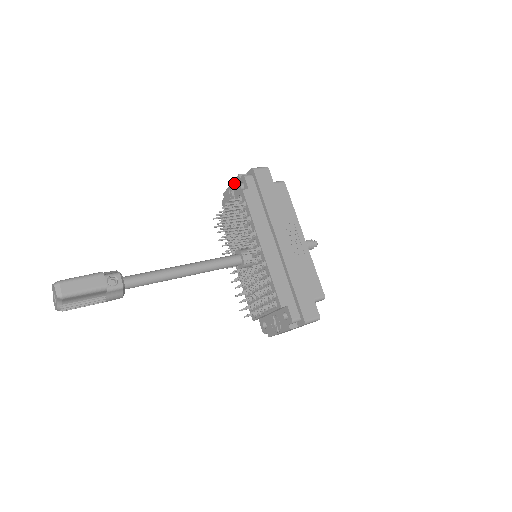
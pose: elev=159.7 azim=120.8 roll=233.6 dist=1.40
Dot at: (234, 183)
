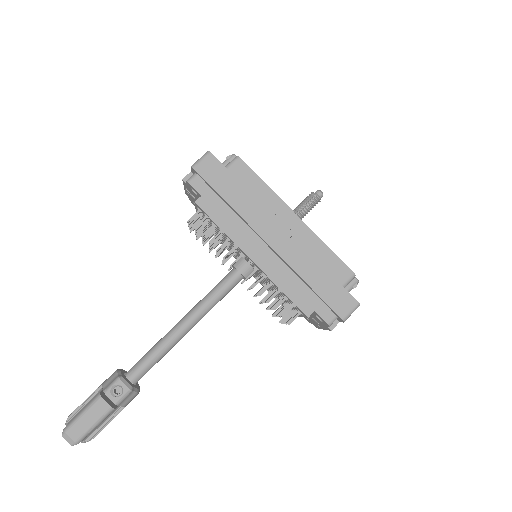
Dot at: (185, 187)
